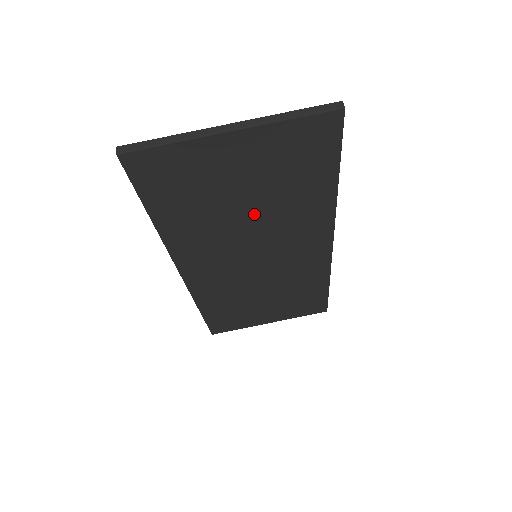
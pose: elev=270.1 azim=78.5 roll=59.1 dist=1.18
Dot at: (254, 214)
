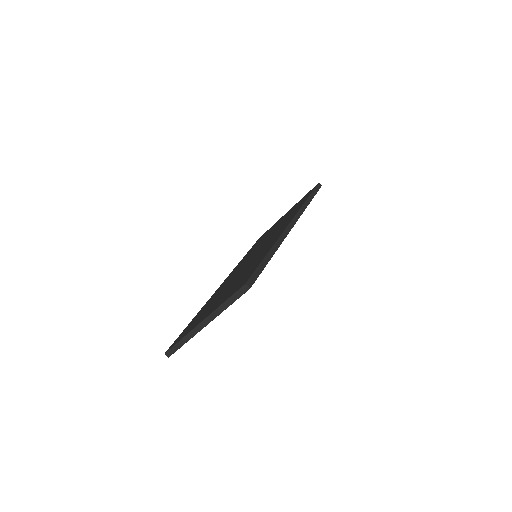
Dot at: occluded
